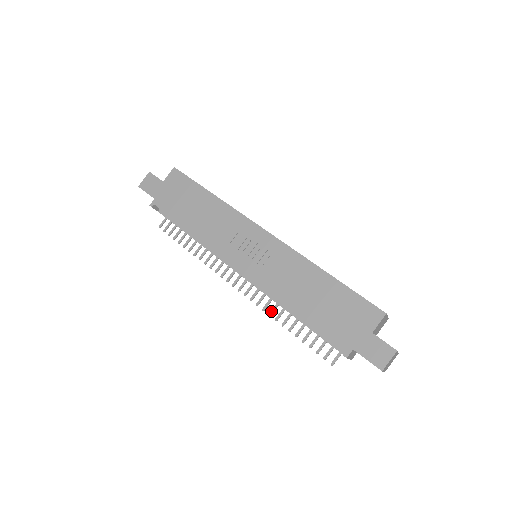
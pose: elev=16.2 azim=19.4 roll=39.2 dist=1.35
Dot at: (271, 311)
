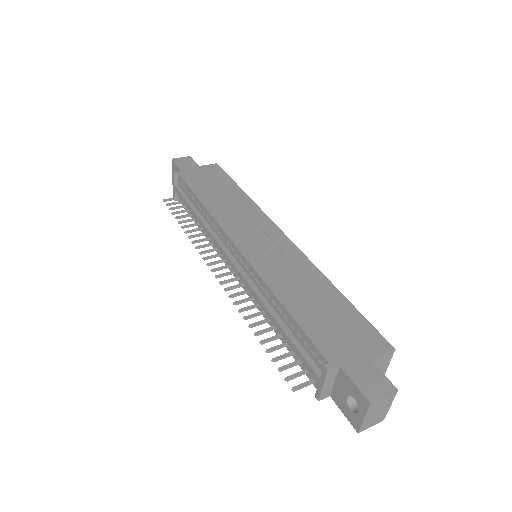
Dot at: (244, 308)
